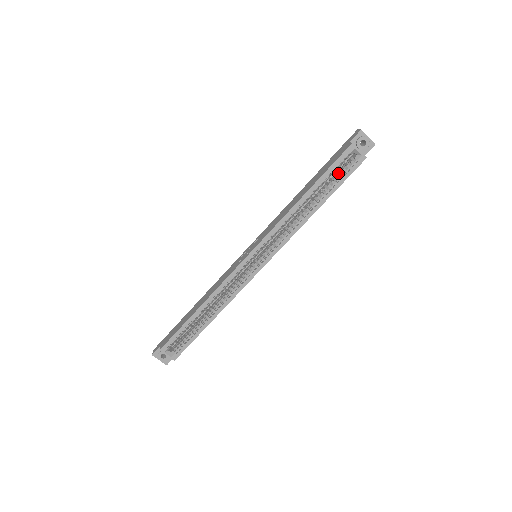
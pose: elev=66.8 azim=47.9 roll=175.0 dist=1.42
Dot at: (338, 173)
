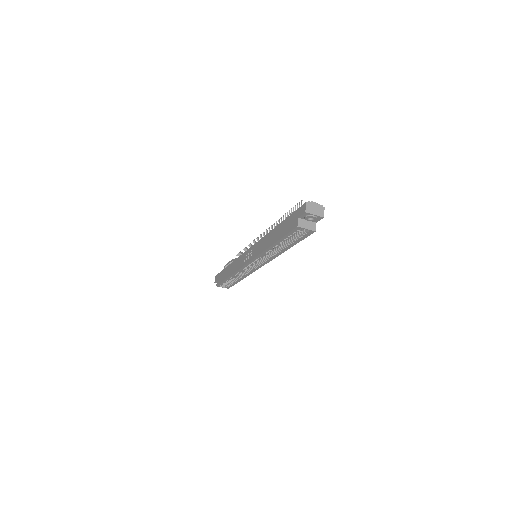
Dot at: (296, 233)
